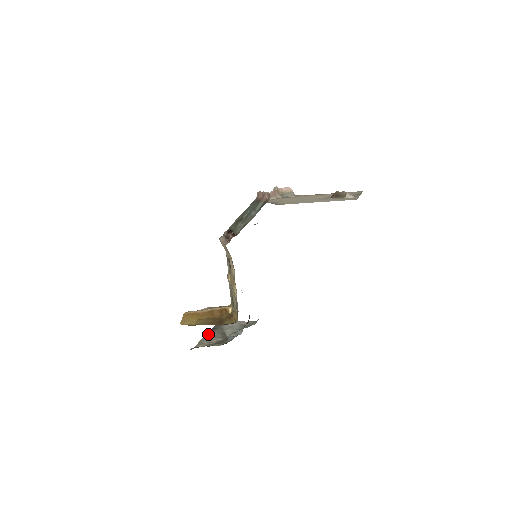
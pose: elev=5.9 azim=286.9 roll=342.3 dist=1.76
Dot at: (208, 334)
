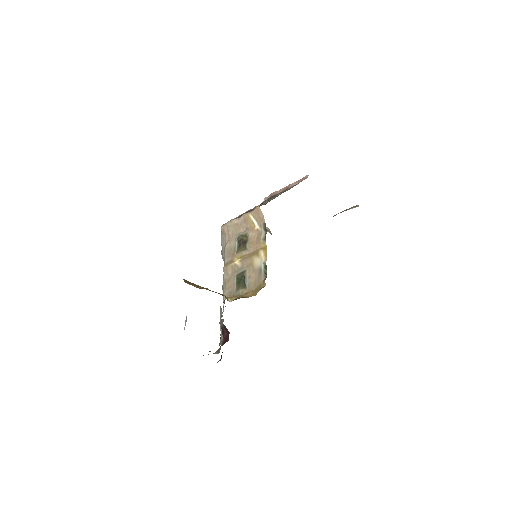
Dot at: occluded
